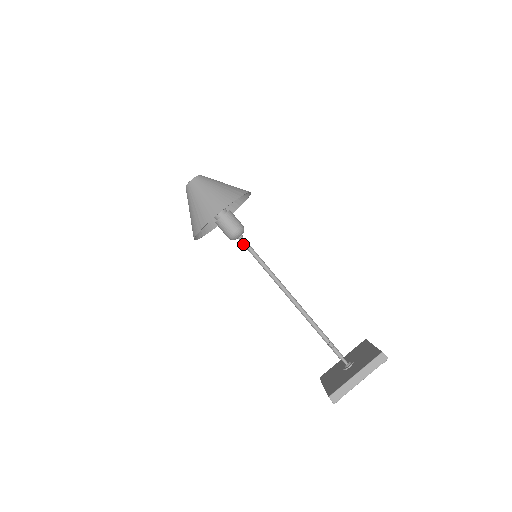
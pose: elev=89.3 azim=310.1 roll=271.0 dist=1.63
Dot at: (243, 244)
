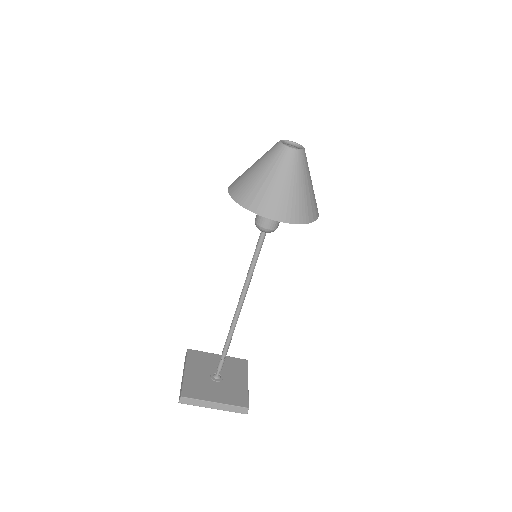
Dot at: (259, 238)
